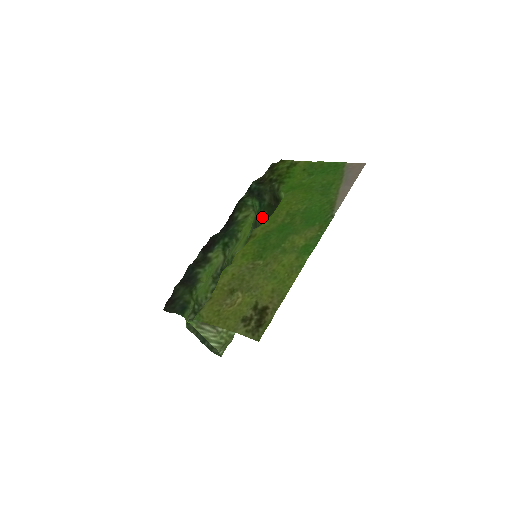
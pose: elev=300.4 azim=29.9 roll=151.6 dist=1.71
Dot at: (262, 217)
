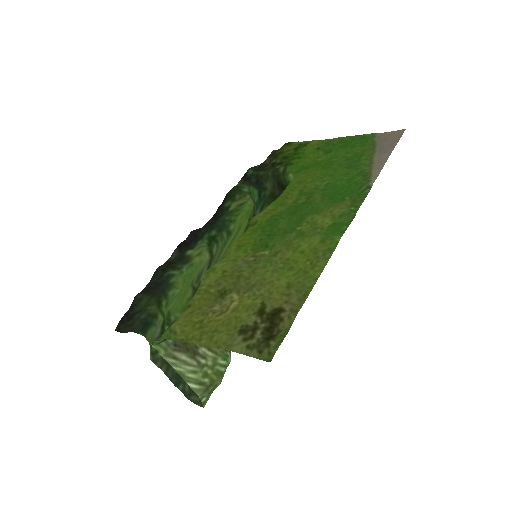
Dot at: occluded
